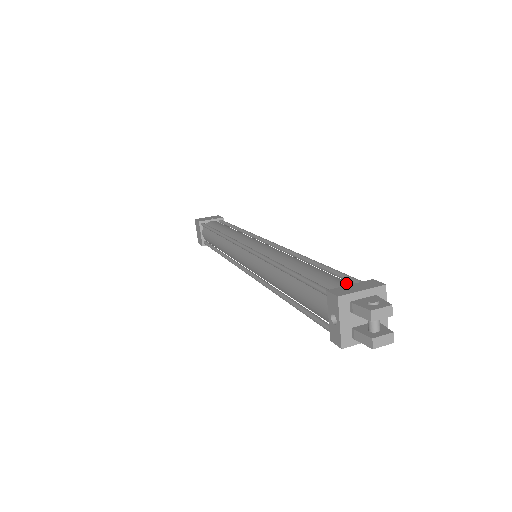
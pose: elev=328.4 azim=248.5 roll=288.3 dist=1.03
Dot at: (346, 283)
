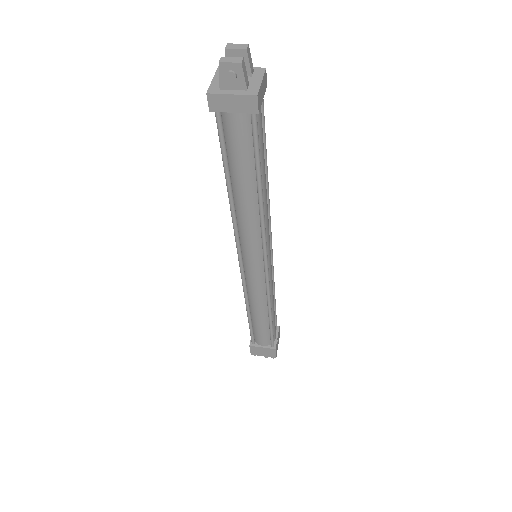
Dot at: occluded
